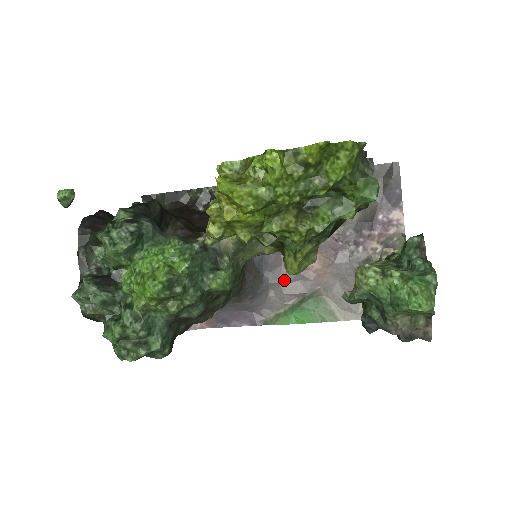
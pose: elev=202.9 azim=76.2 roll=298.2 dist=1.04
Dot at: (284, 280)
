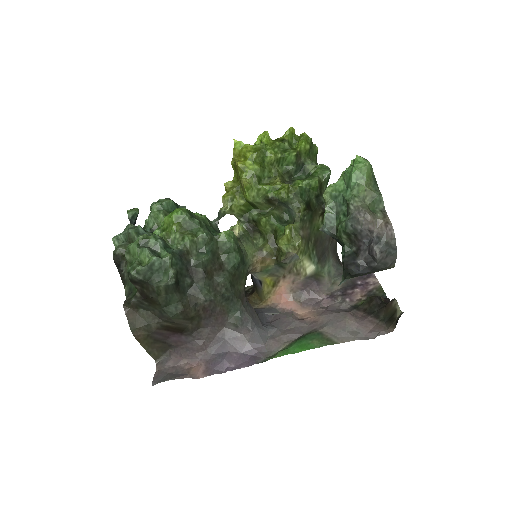
Dot at: (282, 327)
